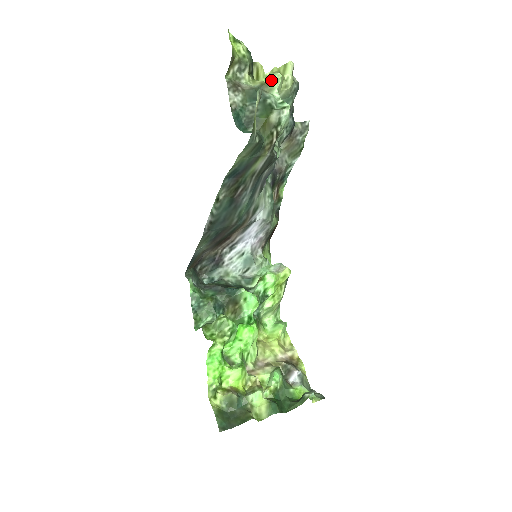
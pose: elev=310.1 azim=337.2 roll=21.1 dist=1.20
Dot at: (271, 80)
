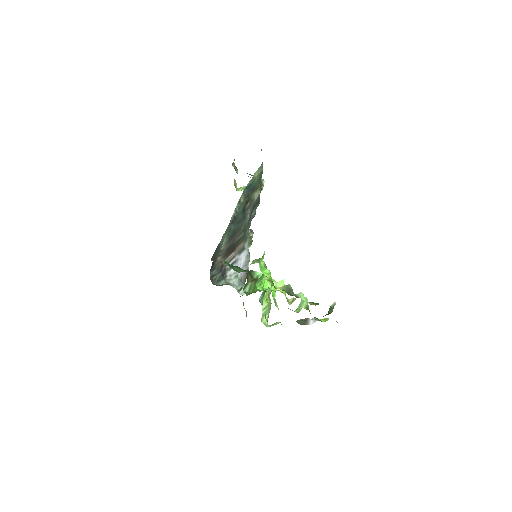
Dot at: (243, 187)
